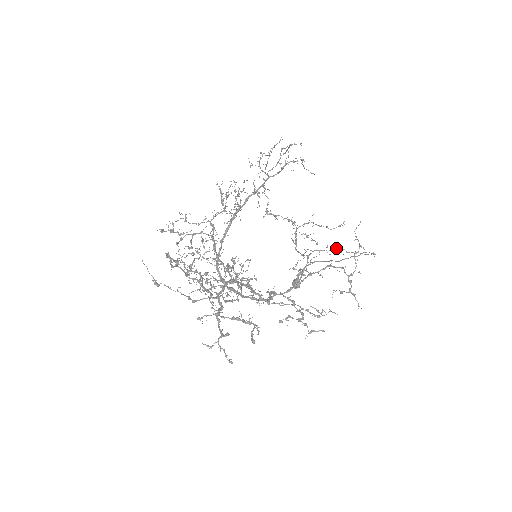
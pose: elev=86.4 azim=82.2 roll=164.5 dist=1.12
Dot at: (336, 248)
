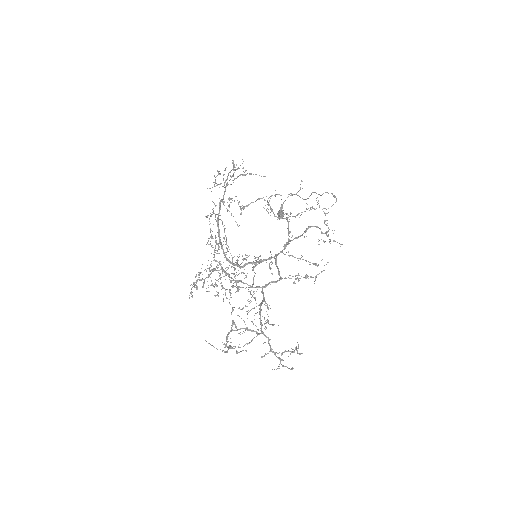
Dot at: (306, 209)
